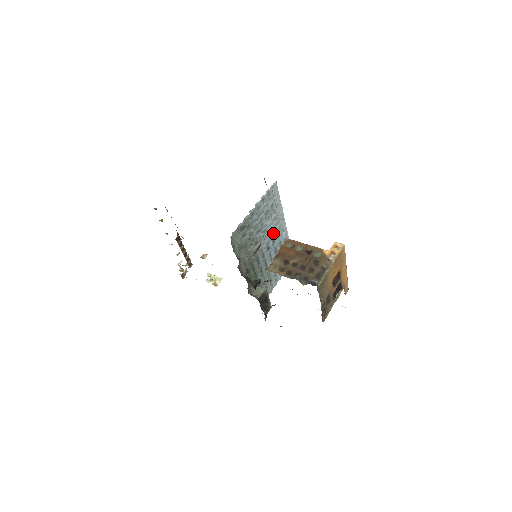
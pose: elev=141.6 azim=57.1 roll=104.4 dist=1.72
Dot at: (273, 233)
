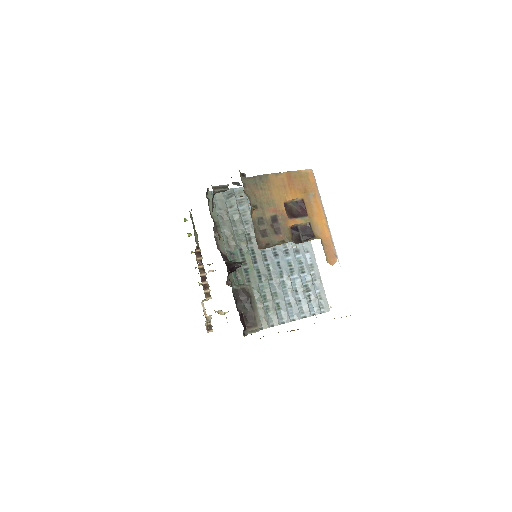
Dot at: occluded
